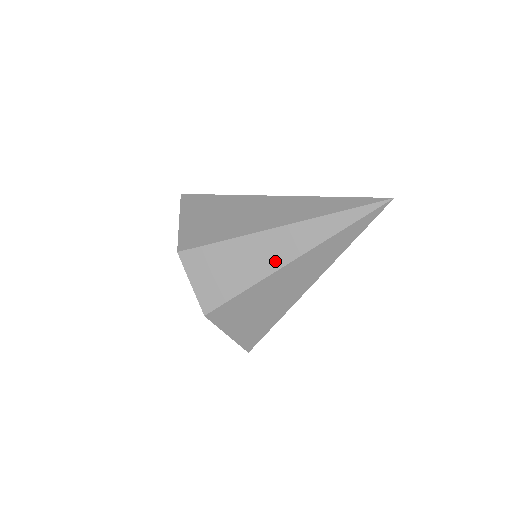
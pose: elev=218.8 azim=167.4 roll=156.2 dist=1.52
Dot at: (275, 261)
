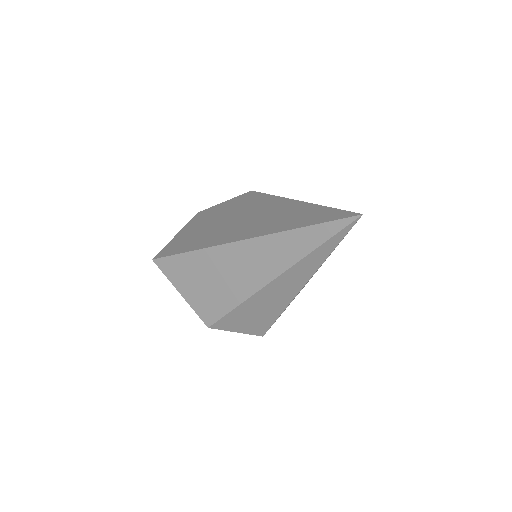
Dot at: (289, 294)
